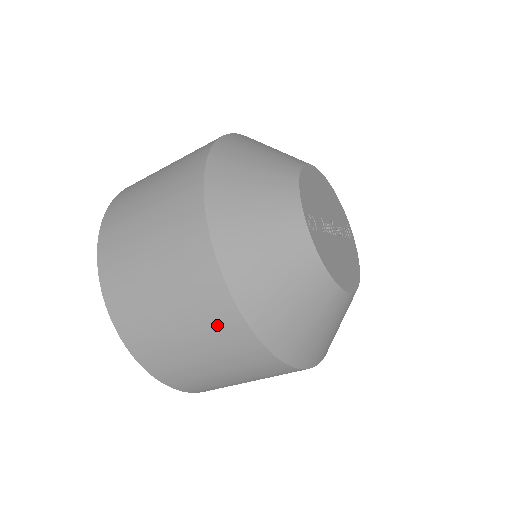
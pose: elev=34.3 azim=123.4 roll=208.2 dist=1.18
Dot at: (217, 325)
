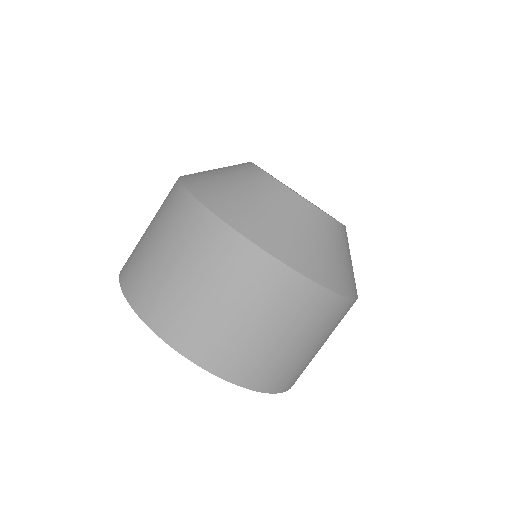
Dot at: (296, 303)
